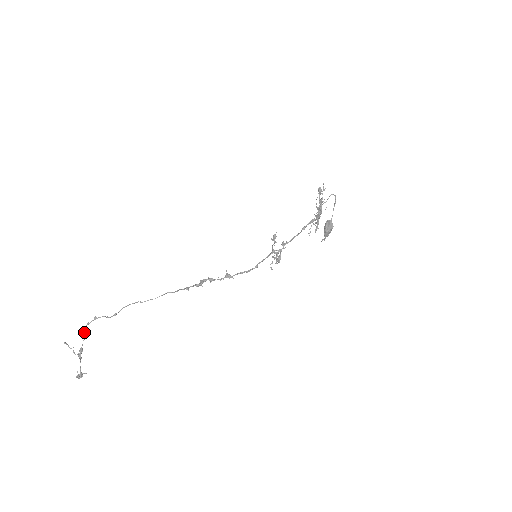
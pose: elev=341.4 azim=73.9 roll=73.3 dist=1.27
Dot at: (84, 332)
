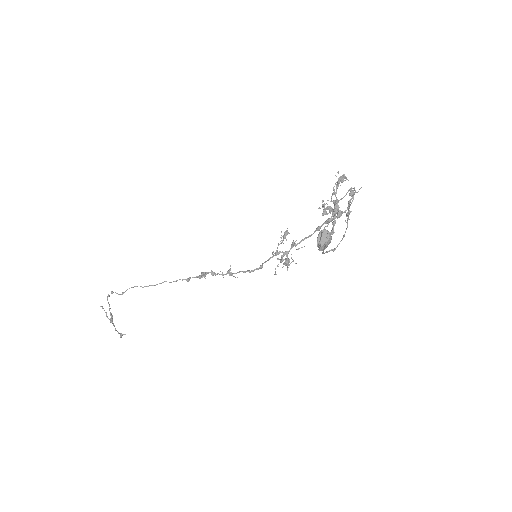
Dot at: (108, 302)
